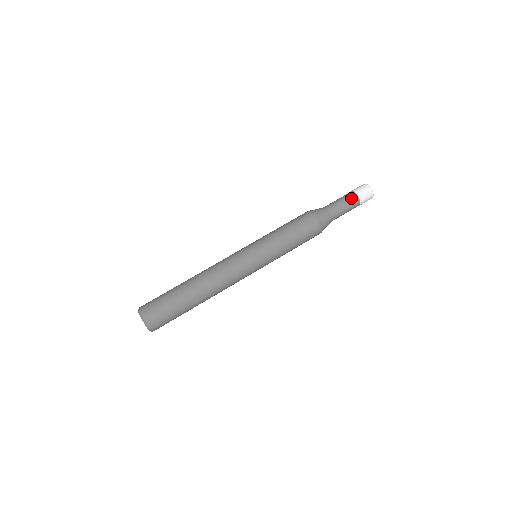
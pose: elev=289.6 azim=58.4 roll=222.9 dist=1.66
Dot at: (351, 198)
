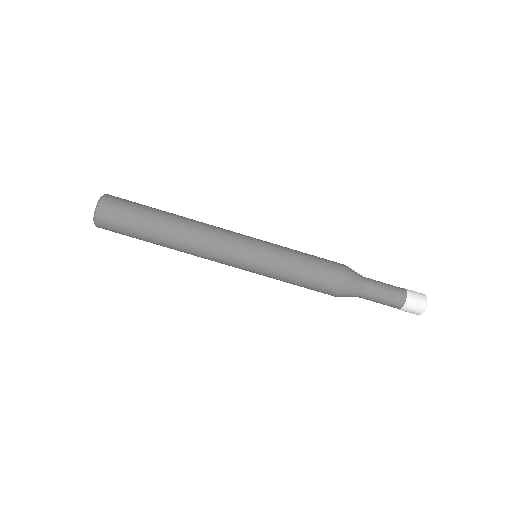
Dot at: (397, 298)
